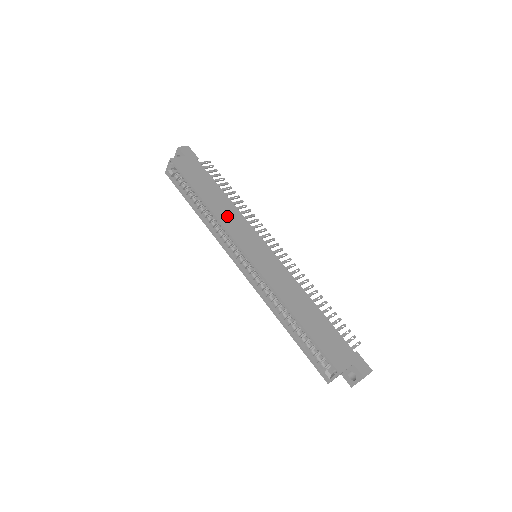
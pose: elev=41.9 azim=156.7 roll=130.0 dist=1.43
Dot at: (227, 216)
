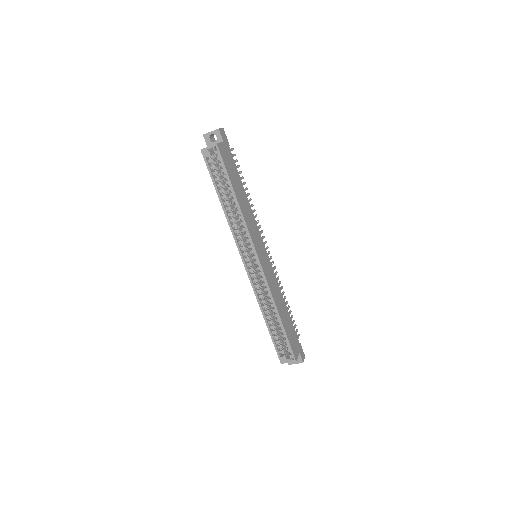
Dot at: (248, 218)
